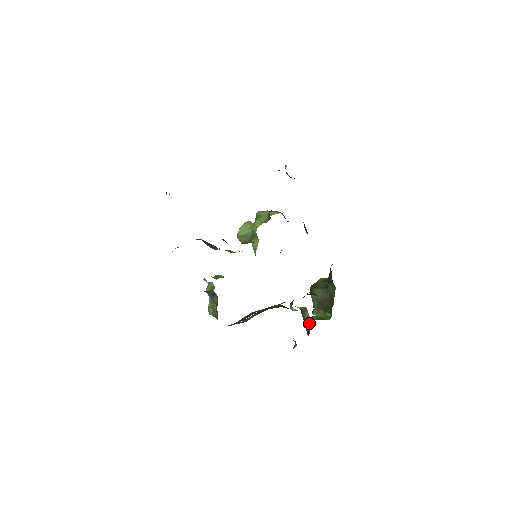
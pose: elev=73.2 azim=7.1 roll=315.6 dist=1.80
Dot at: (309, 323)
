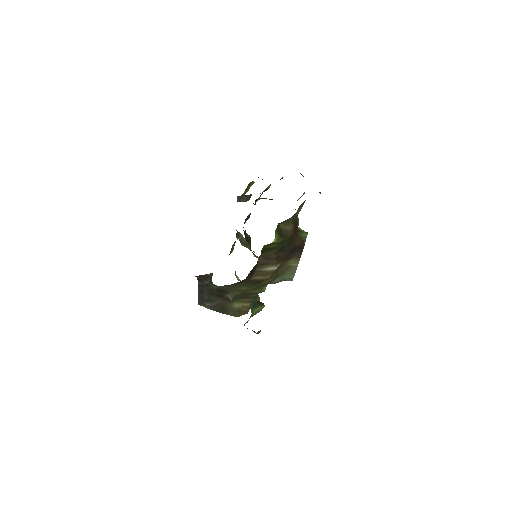
Dot at: occluded
